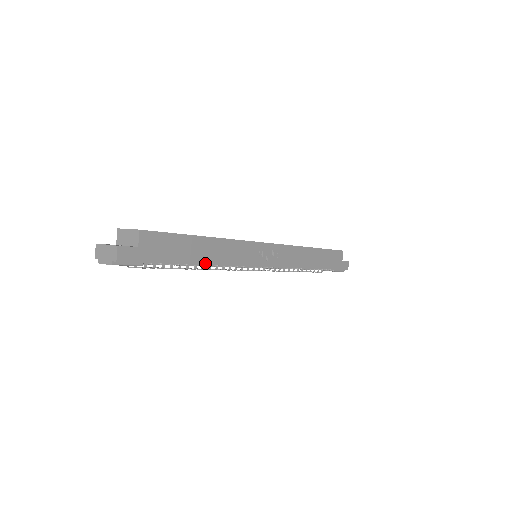
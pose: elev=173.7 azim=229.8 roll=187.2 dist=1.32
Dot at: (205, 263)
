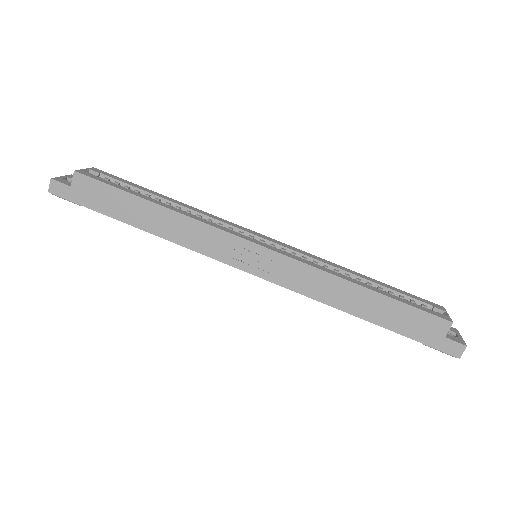
Dot at: (149, 230)
